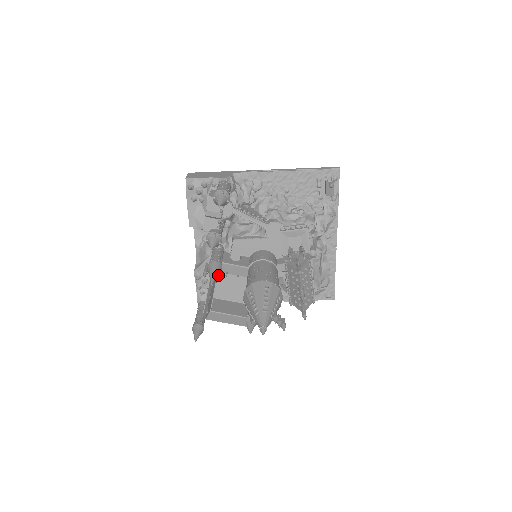
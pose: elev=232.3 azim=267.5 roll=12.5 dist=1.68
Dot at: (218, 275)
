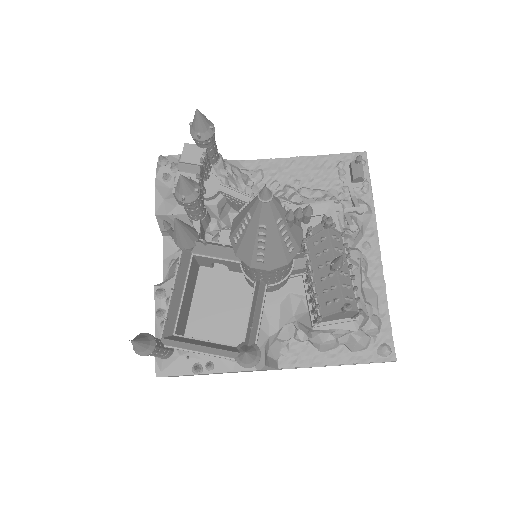
Dot at: (194, 293)
